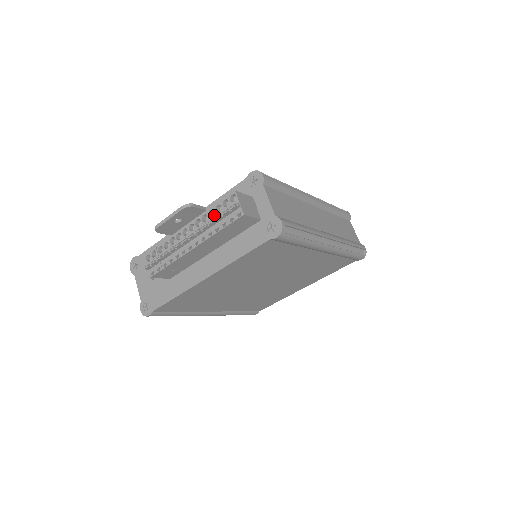
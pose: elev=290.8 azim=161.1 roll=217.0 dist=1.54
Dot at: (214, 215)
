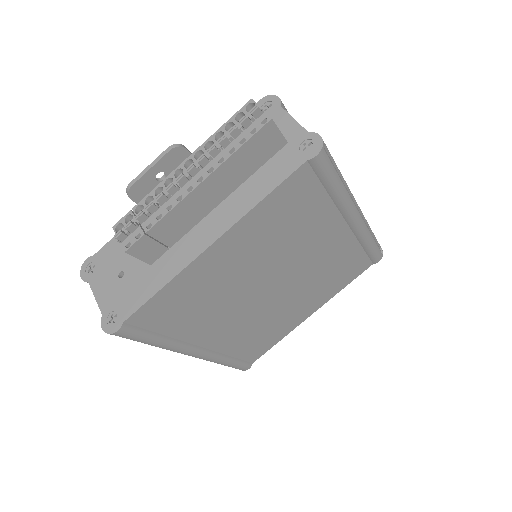
Dot at: occluded
